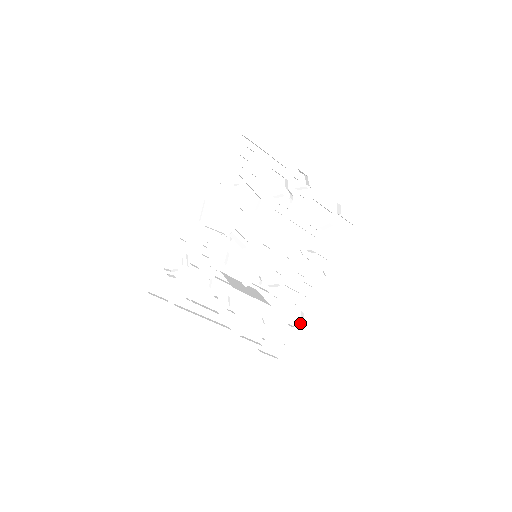
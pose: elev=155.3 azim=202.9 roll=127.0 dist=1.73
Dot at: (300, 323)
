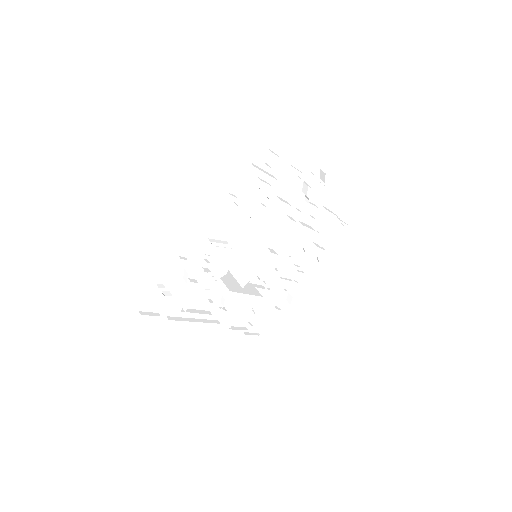
Dot at: (286, 304)
